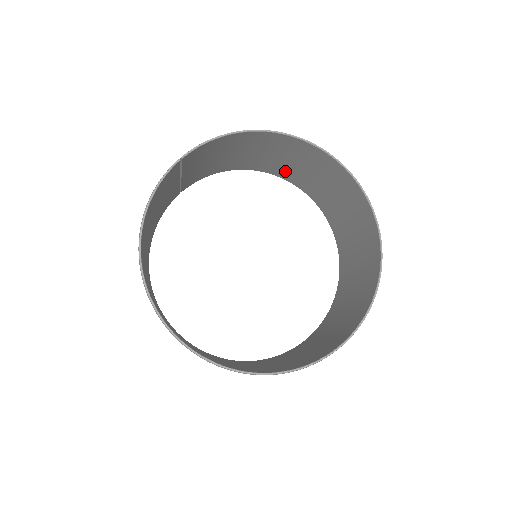
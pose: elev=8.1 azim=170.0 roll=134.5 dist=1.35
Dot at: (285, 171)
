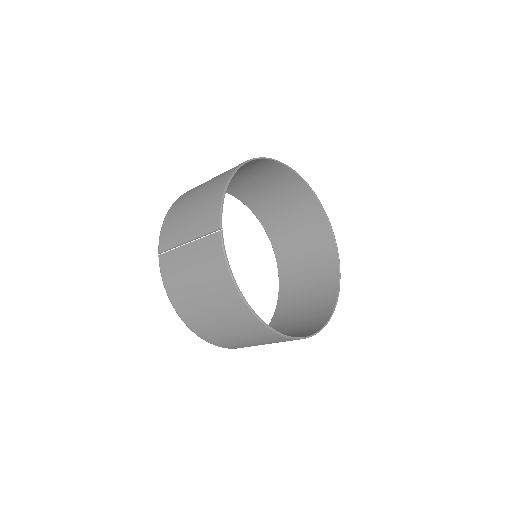
Dot at: occluded
